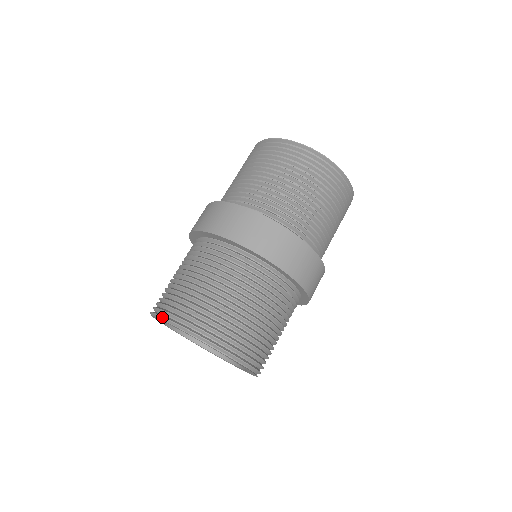
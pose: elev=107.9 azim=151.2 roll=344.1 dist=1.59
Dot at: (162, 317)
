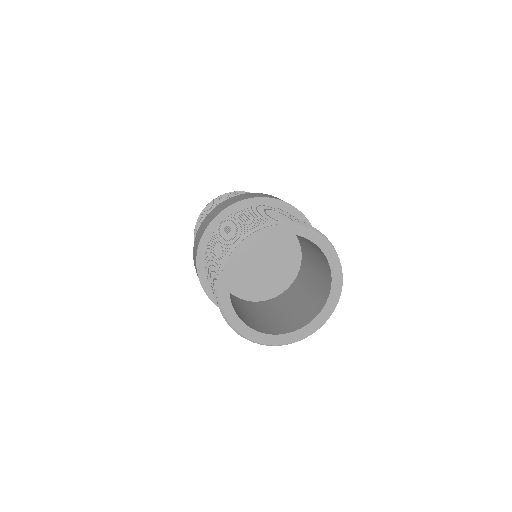
Dot at: (220, 266)
